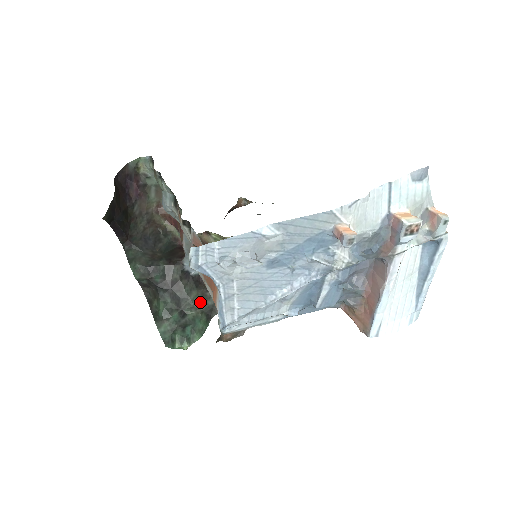
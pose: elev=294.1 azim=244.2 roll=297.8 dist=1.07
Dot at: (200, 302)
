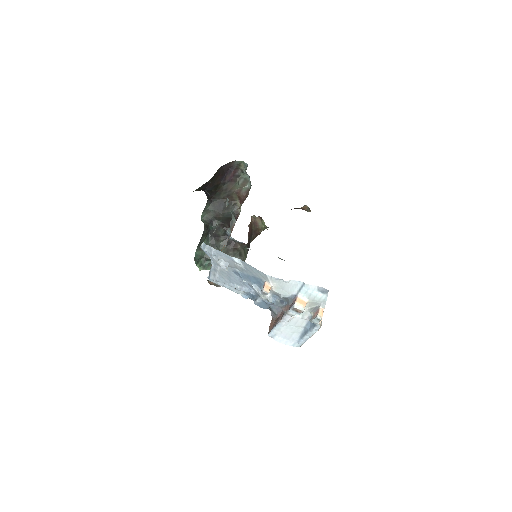
Dot at: occluded
